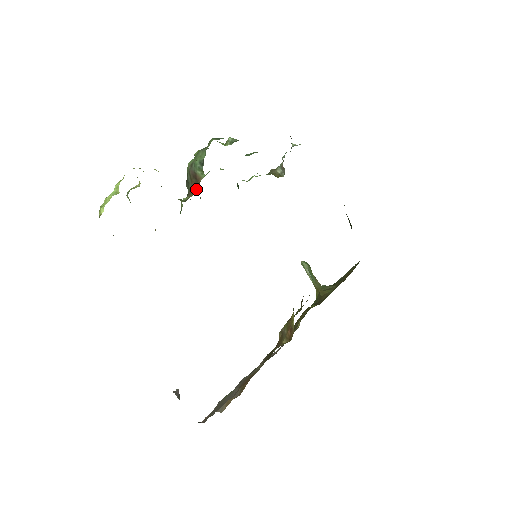
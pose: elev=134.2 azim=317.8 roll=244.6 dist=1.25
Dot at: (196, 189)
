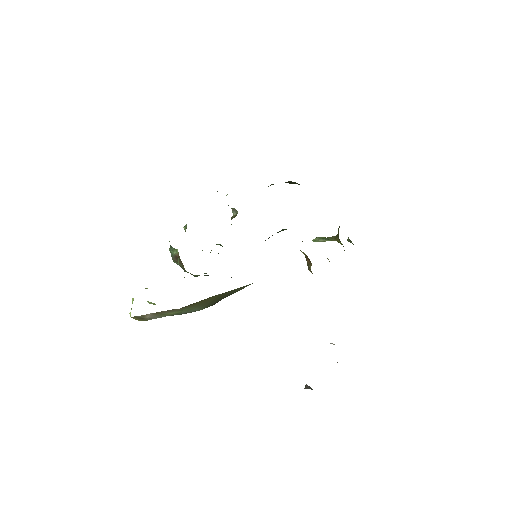
Dot at: (178, 259)
